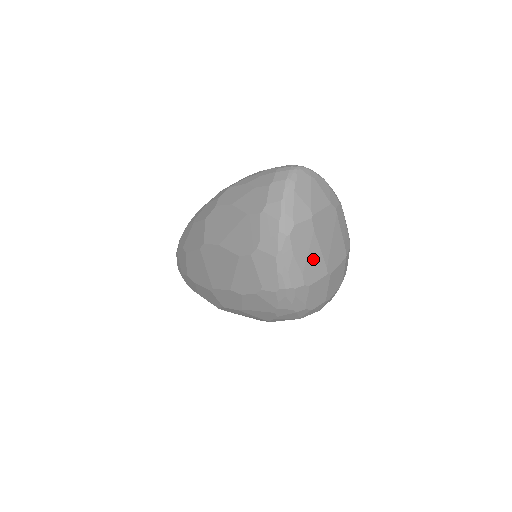
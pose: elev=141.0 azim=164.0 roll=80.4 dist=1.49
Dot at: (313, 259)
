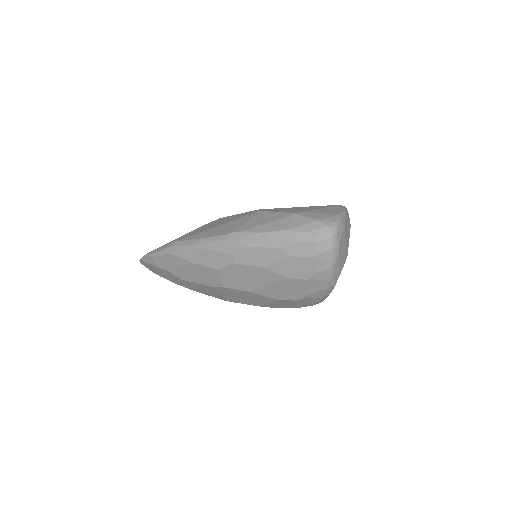
Dot at: occluded
